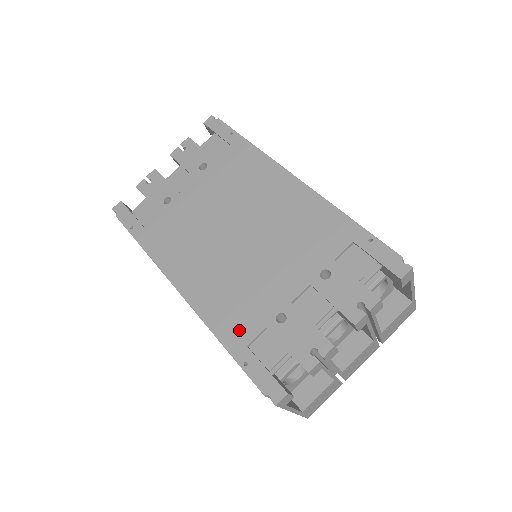
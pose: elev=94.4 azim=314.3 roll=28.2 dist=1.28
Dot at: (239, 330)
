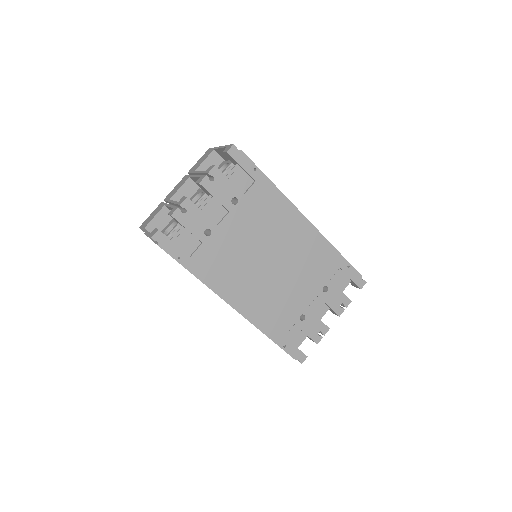
Dot at: (279, 328)
